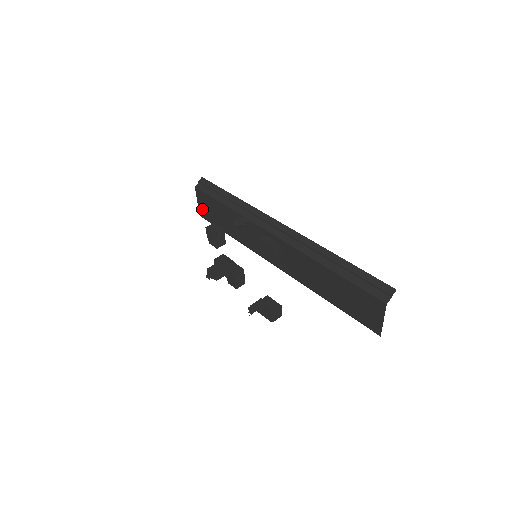
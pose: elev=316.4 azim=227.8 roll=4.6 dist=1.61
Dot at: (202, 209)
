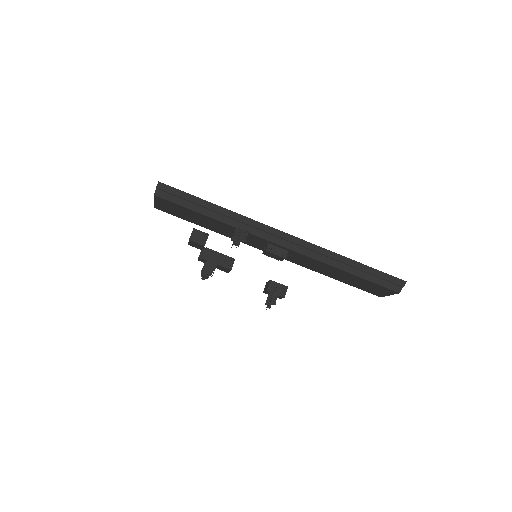
Dot at: (162, 207)
